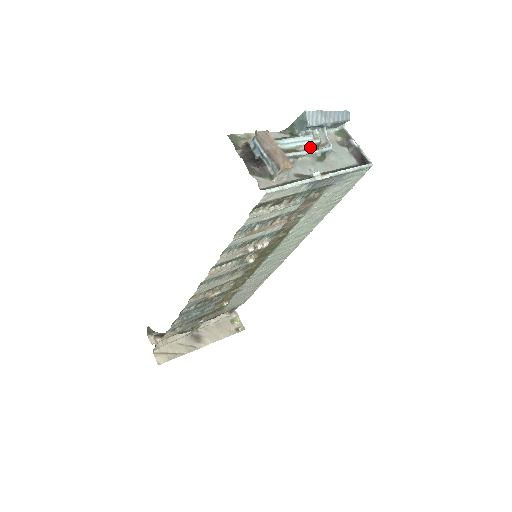
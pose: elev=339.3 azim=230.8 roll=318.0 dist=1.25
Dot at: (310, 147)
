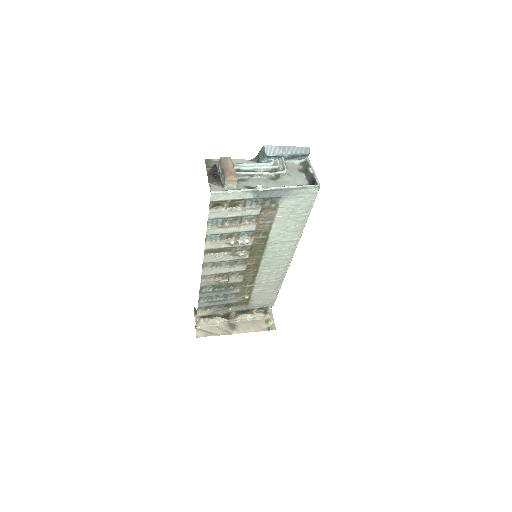
Dot at: (268, 170)
